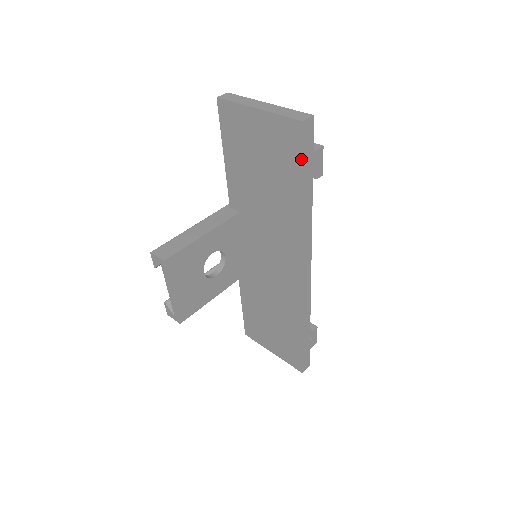
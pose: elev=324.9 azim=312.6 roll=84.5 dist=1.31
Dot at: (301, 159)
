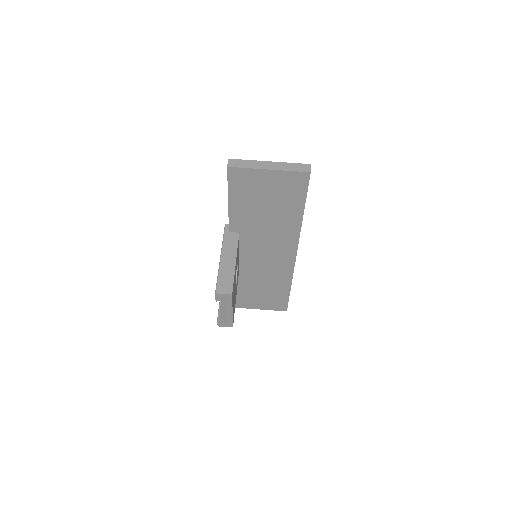
Dot at: (306, 192)
